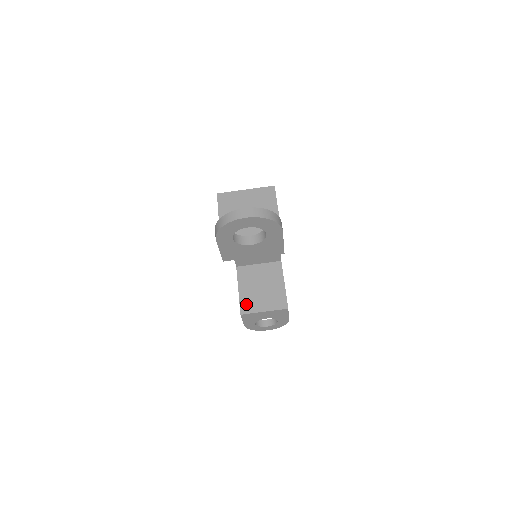
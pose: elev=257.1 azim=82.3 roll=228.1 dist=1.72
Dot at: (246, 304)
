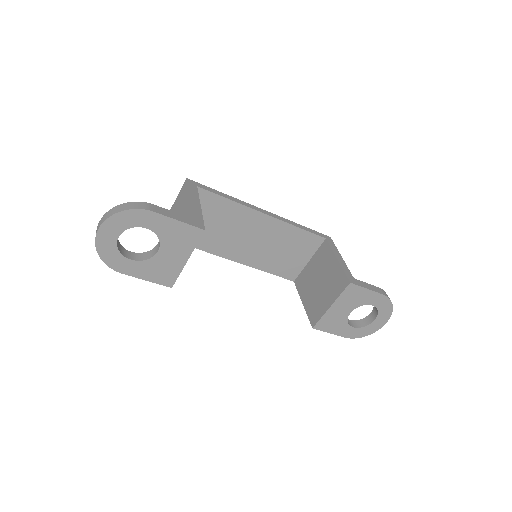
Dot at: (313, 312)
